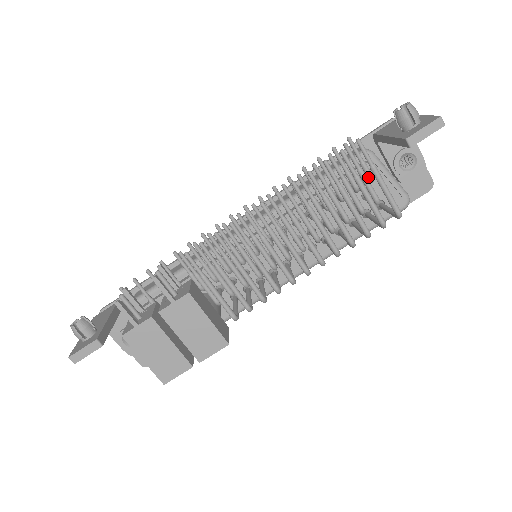
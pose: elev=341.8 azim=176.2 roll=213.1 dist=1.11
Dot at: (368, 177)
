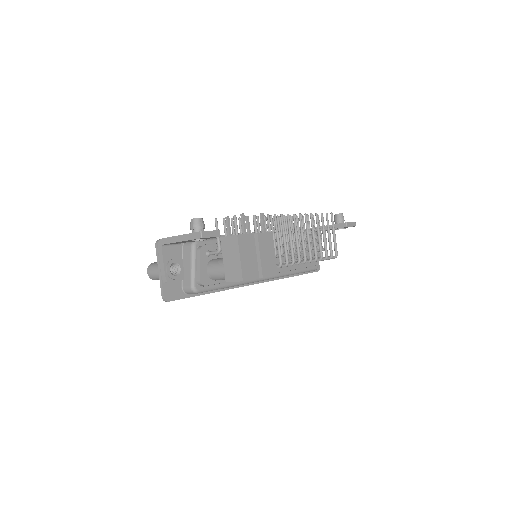
Dot at: (321, 237)
